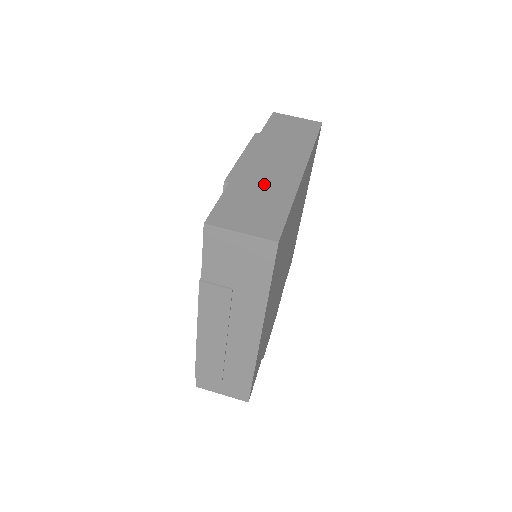
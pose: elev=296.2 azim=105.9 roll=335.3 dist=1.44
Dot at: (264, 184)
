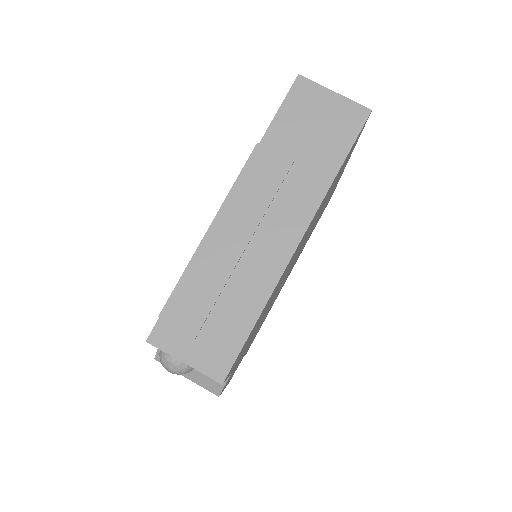
Dot at: occluded
